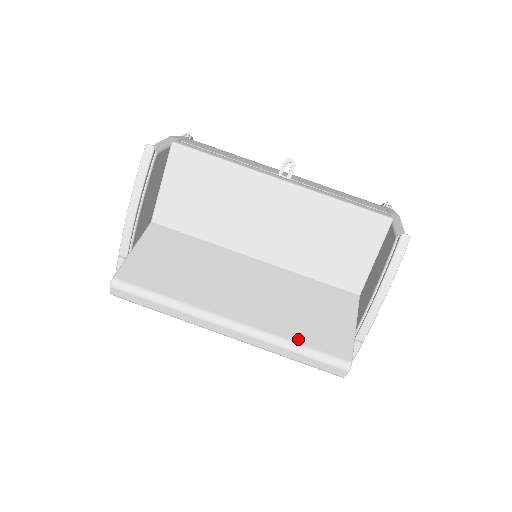
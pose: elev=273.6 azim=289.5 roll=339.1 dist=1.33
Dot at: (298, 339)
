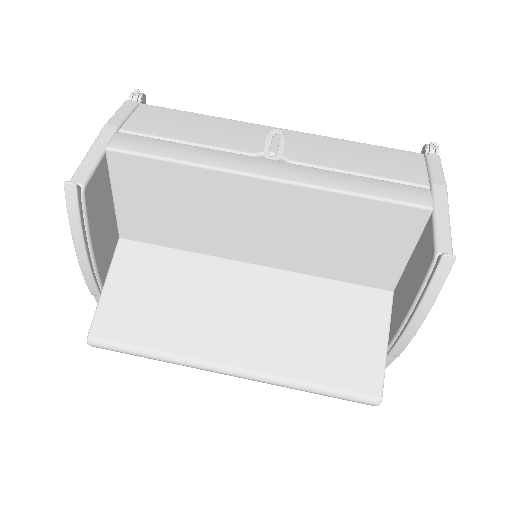
Dot at: (314, 378)
